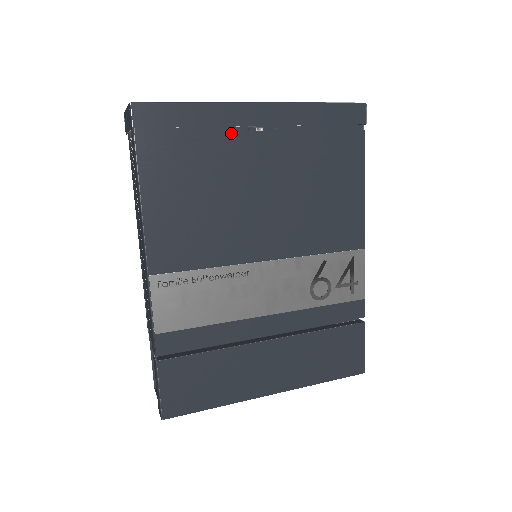
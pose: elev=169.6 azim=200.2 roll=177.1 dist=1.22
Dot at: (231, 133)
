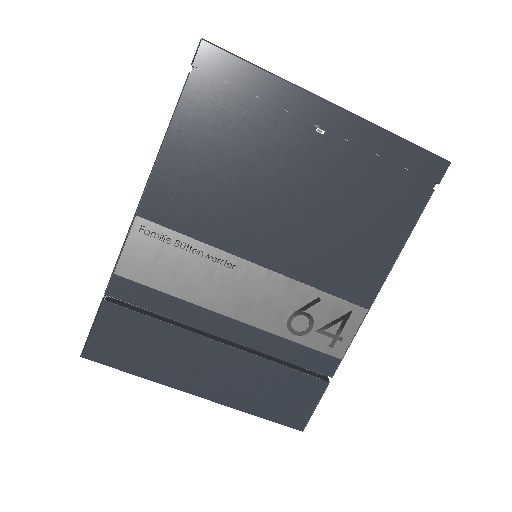
Dot at: (288, 120)
